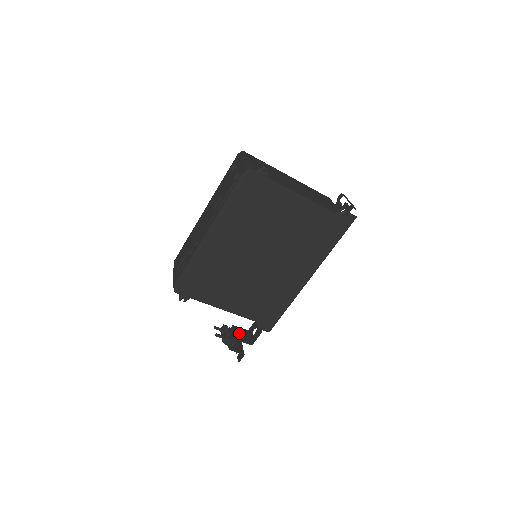
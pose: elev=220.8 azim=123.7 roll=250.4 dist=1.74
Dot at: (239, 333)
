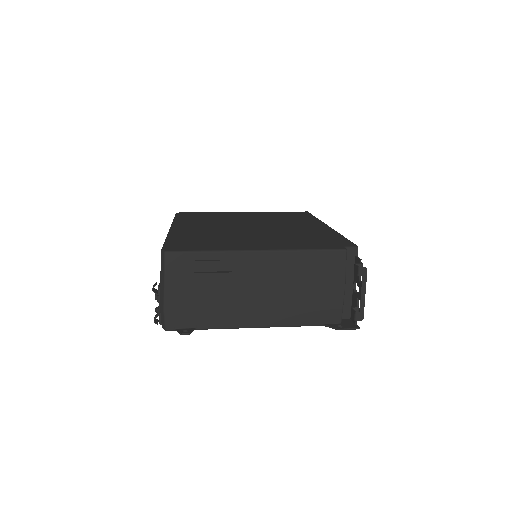
Dot at: occluded
